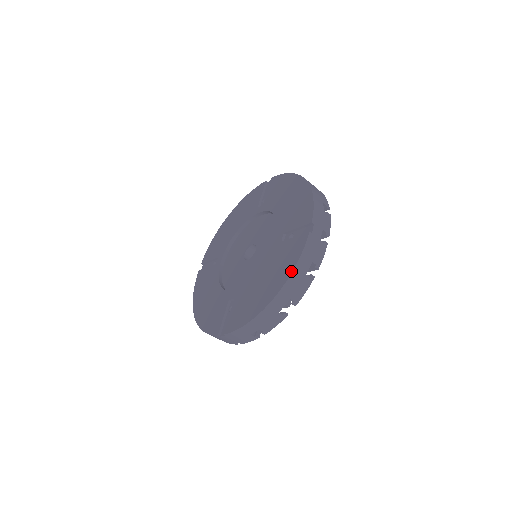
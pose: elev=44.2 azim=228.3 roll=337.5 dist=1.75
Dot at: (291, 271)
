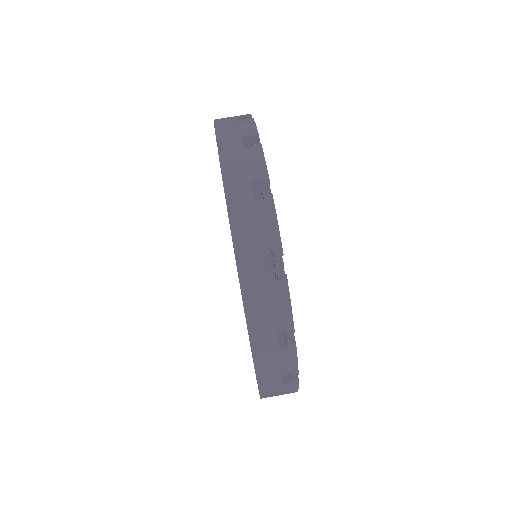
Dot at: occluded
